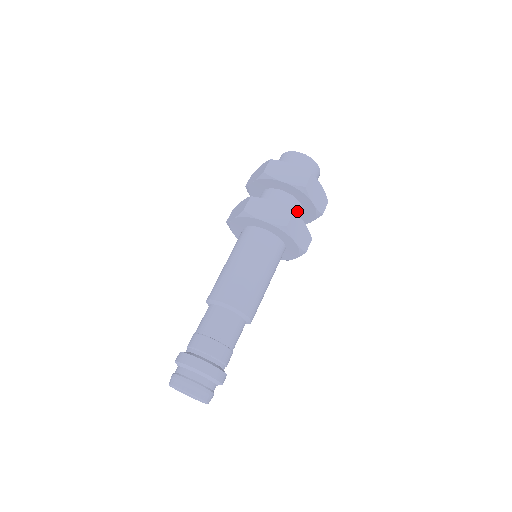
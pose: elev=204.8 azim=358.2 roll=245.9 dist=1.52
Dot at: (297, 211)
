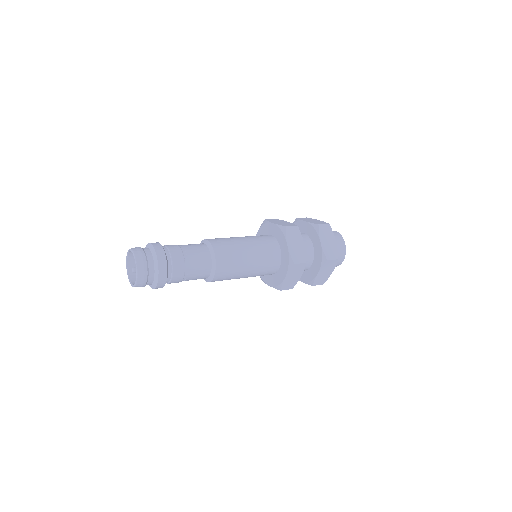
Dot at: (305, 266)
